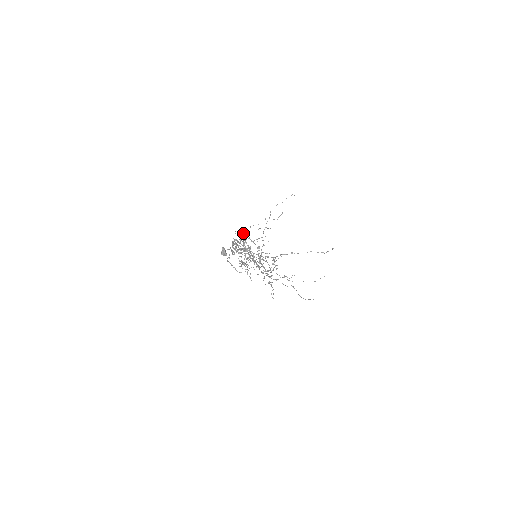
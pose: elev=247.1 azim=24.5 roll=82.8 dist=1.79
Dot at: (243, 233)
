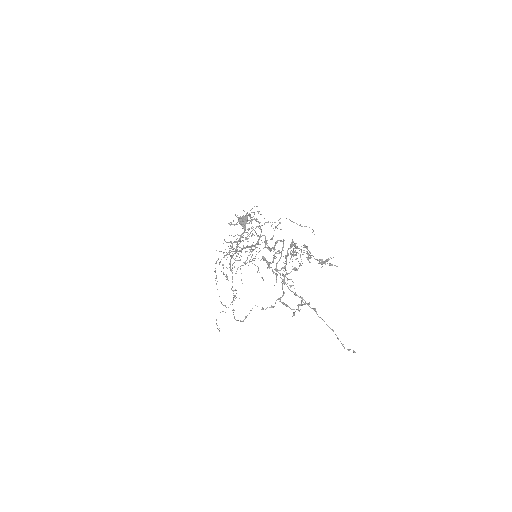
Dot at: (252, 212)
